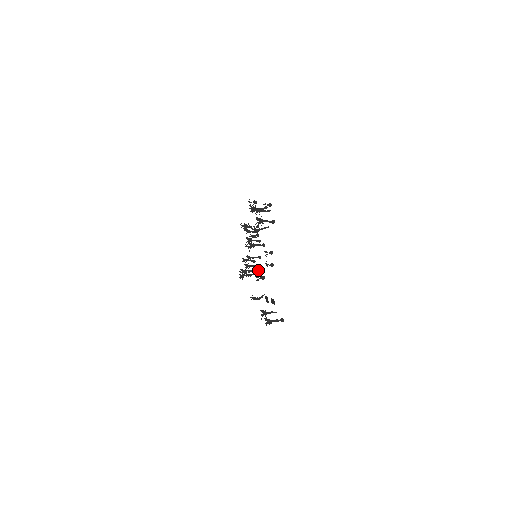
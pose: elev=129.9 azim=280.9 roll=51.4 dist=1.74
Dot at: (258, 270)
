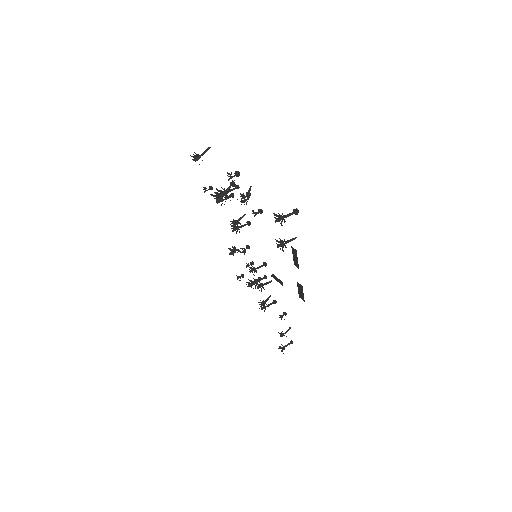
Dot at: (232, 183)
